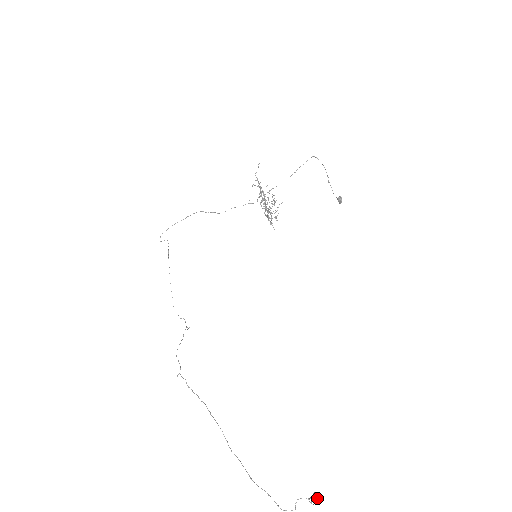
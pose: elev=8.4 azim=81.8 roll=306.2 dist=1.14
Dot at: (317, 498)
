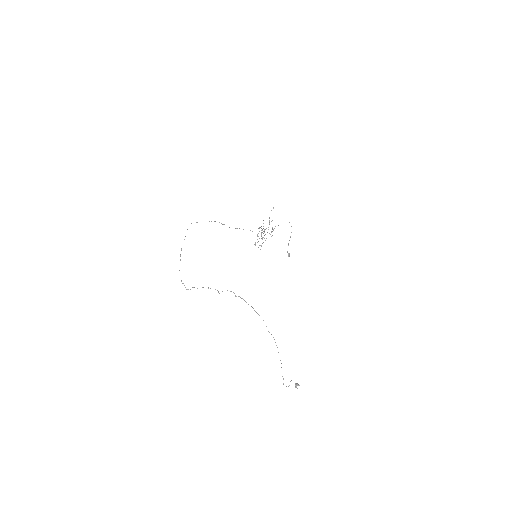
Dot at: (299, 385)
